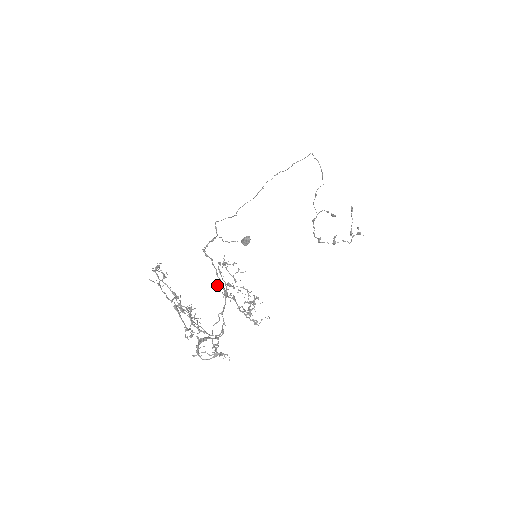
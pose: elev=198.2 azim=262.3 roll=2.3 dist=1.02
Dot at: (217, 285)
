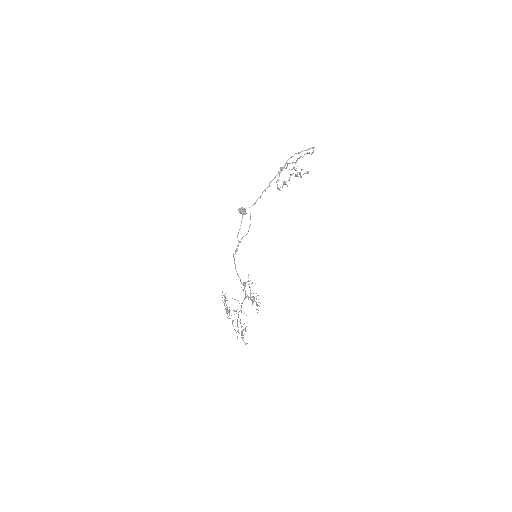
Dot at: occluded
